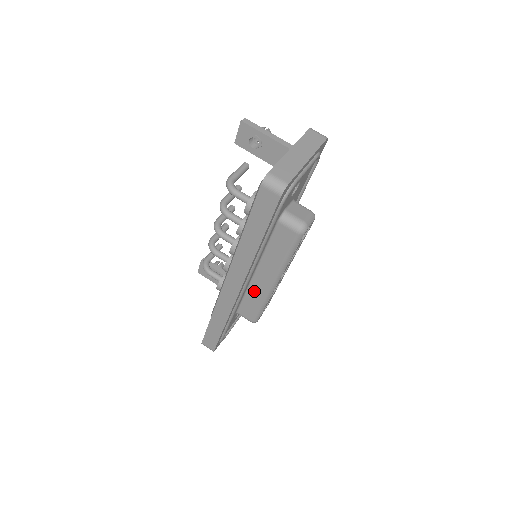
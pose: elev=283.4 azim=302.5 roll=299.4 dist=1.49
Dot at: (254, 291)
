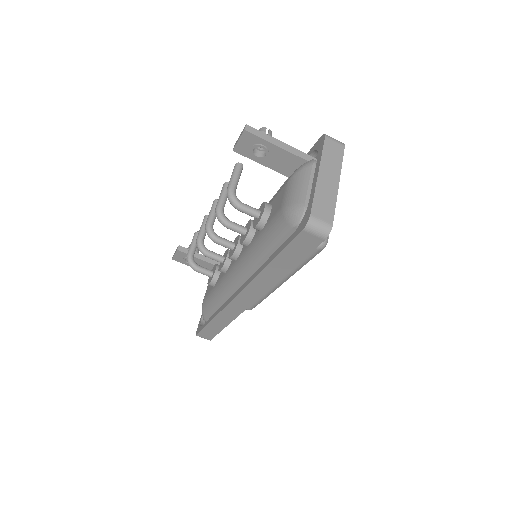
Dot at: occluded
